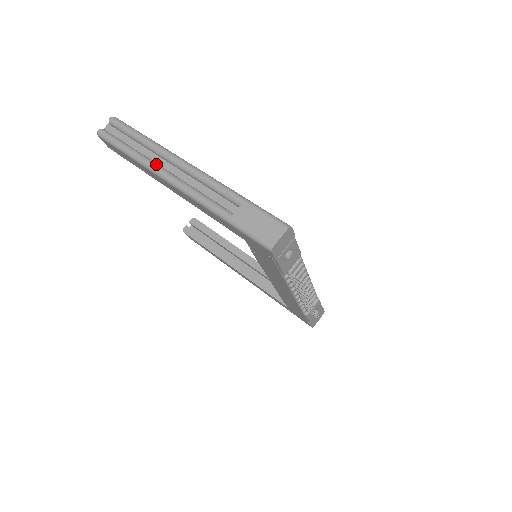
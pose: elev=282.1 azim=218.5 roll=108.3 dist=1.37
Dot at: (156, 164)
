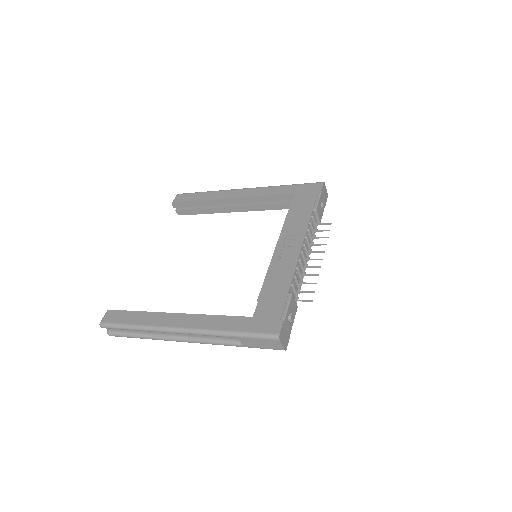
Dot at: (165, 338)
